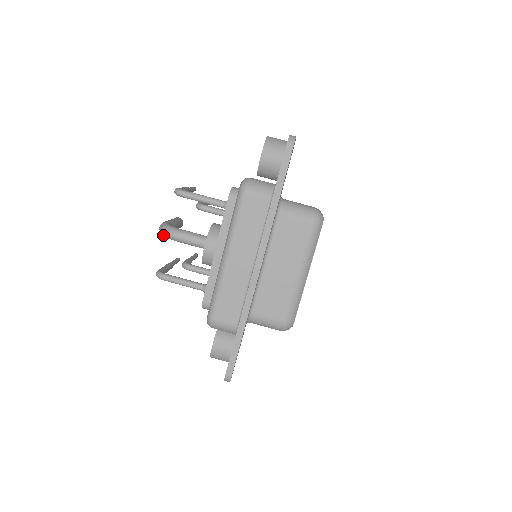
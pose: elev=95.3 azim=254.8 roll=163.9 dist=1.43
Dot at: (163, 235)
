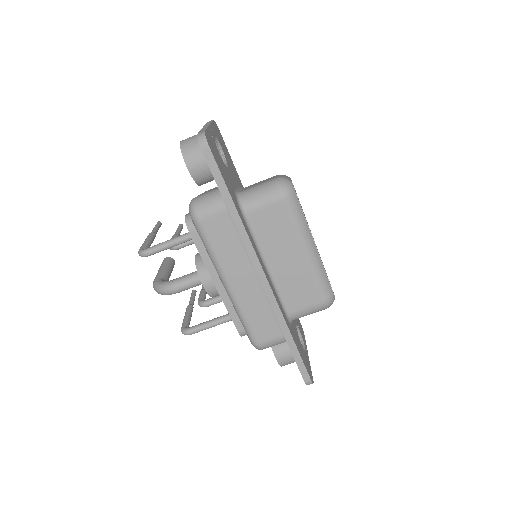
Dot at: occluded
